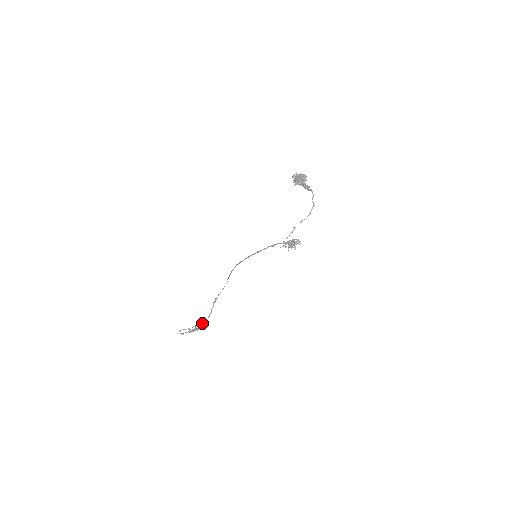
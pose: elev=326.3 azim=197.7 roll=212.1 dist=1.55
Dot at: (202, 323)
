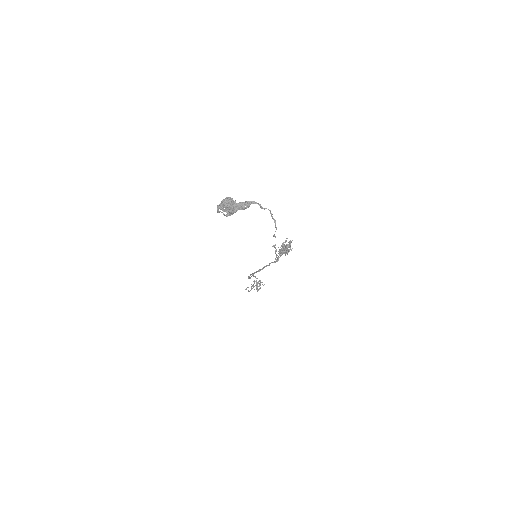
Dot at: occluded
